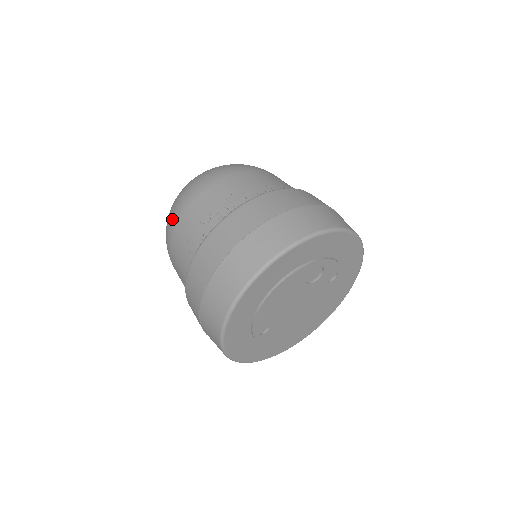
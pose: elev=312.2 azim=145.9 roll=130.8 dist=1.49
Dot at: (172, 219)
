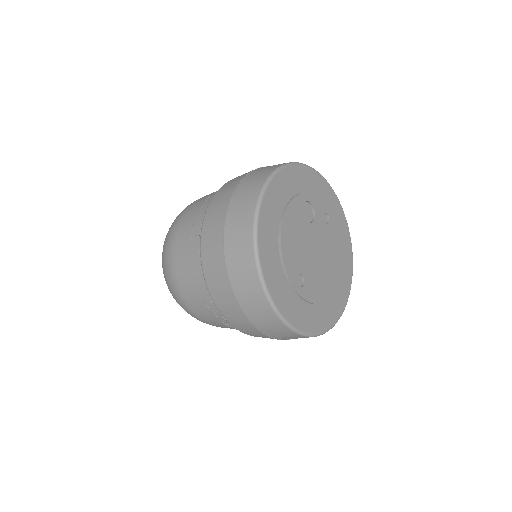
Dot at: (167, 260)
